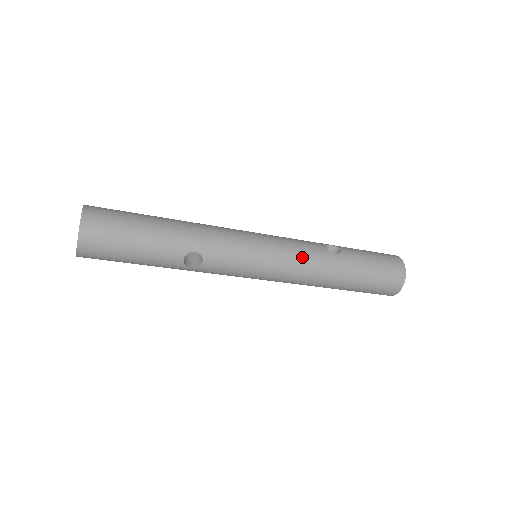
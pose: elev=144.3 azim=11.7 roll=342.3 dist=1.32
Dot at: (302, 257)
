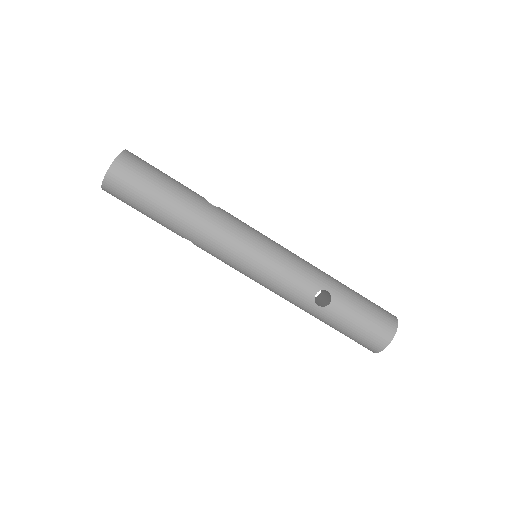
Dot at: (282, 291)
